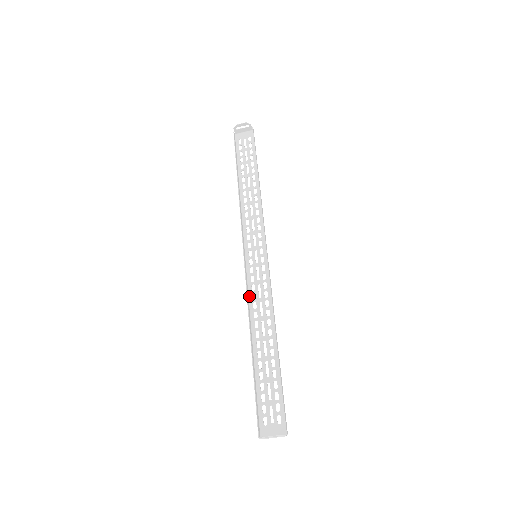
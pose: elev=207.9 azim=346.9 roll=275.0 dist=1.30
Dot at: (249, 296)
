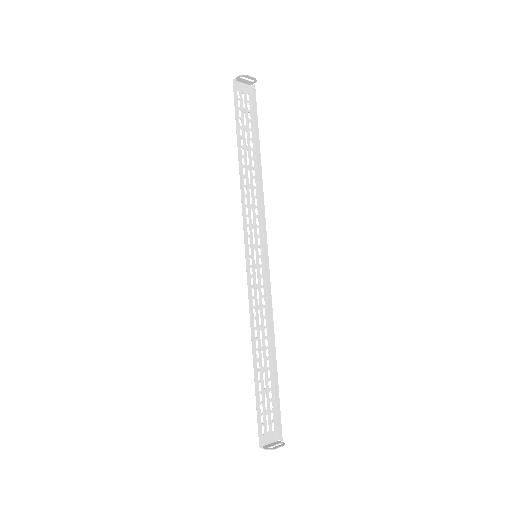
Dot at: (250, 301)
